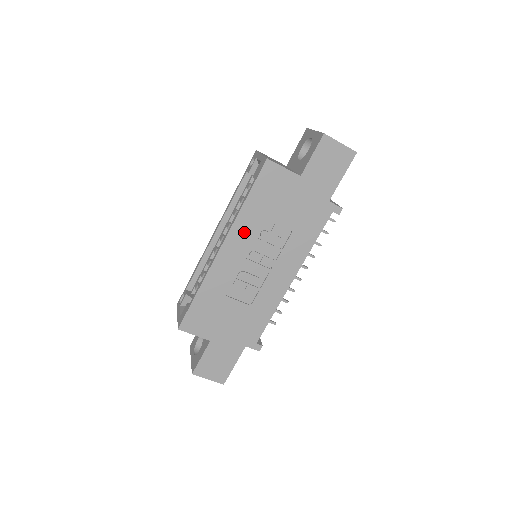
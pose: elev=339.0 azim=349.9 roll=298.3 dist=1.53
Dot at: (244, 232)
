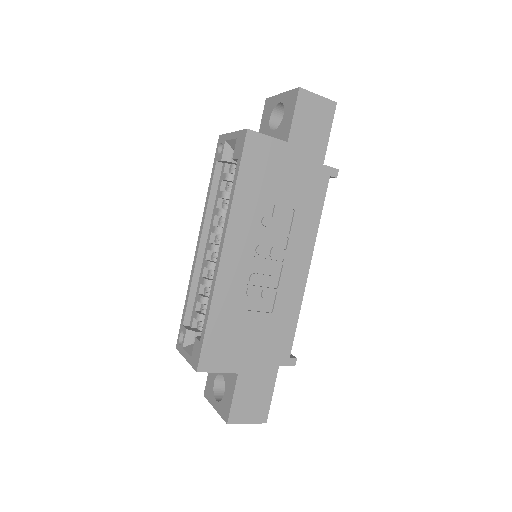
Dot at: (243, 225)
